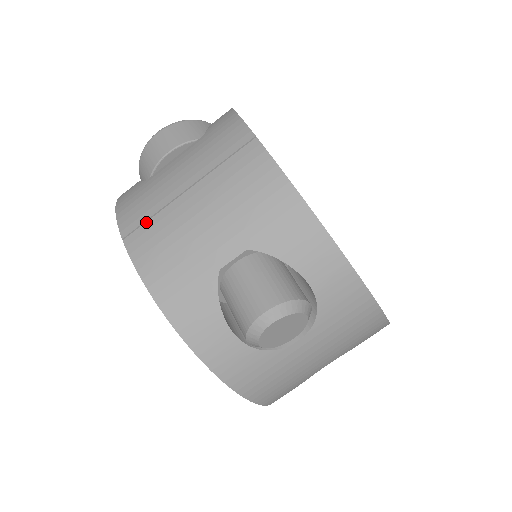
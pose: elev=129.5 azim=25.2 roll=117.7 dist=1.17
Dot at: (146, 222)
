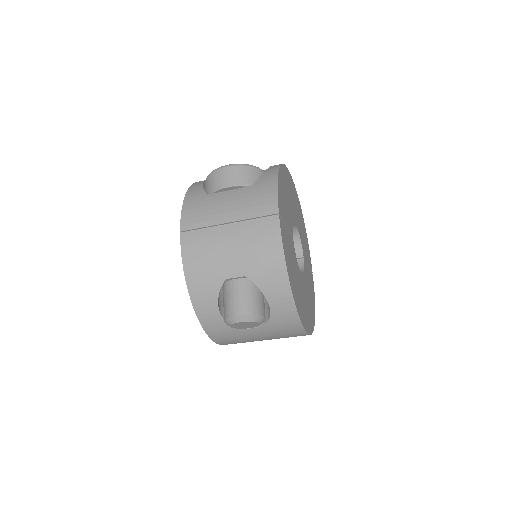
Dot at: (197, 229)
